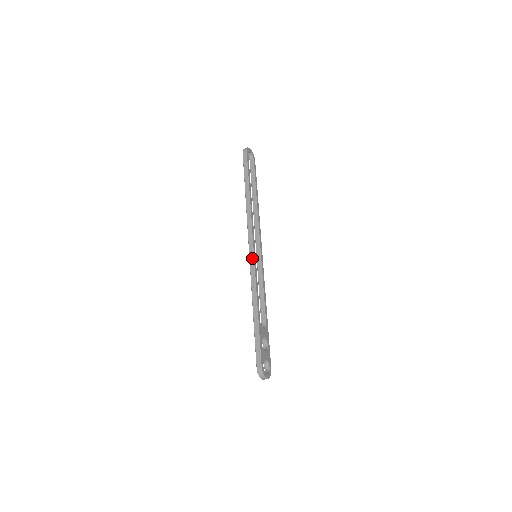
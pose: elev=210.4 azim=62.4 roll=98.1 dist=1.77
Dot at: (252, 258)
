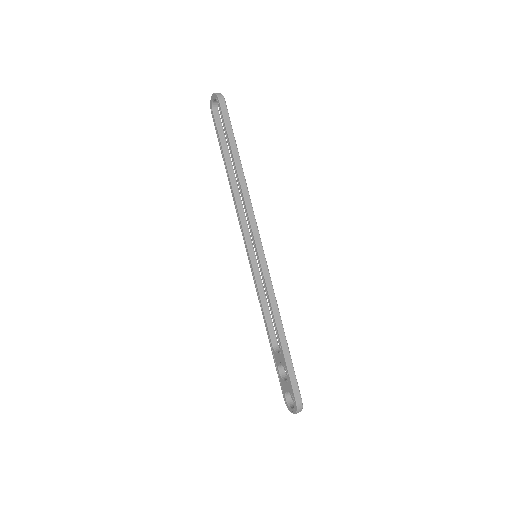
Dot at: (265, 262)
